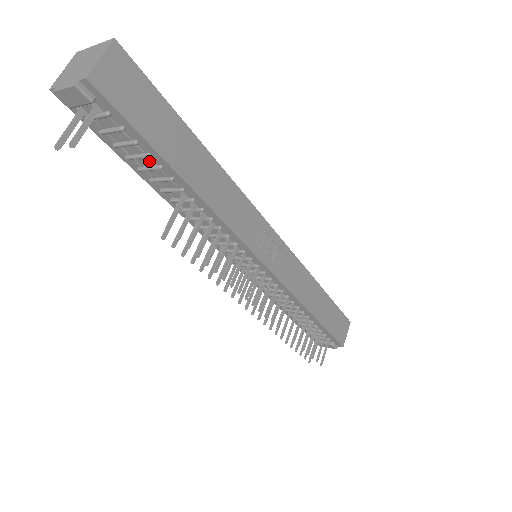
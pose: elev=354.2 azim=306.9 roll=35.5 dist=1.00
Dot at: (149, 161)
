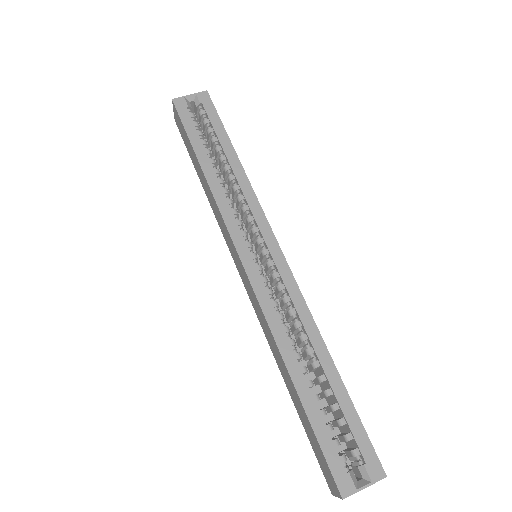
Dot at: (323, 403)
